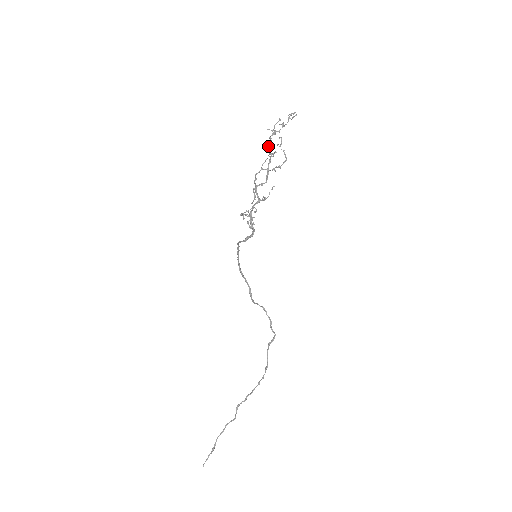
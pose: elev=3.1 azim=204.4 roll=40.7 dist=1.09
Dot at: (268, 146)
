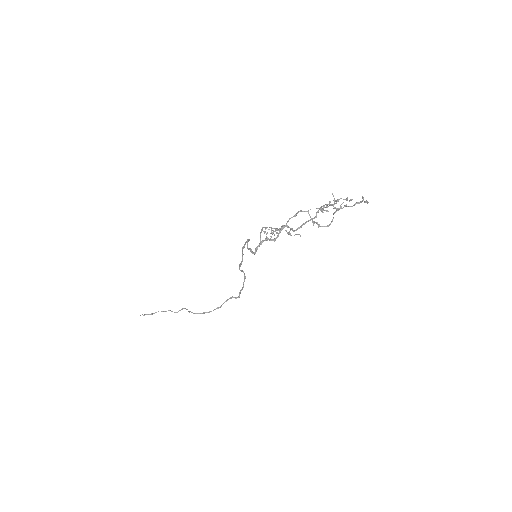
Dot at: (319, 209)
